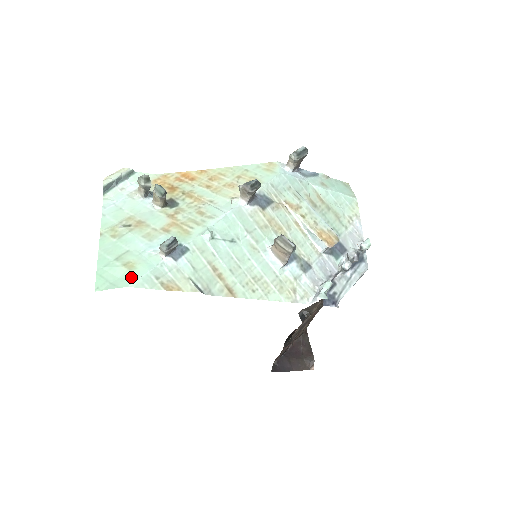
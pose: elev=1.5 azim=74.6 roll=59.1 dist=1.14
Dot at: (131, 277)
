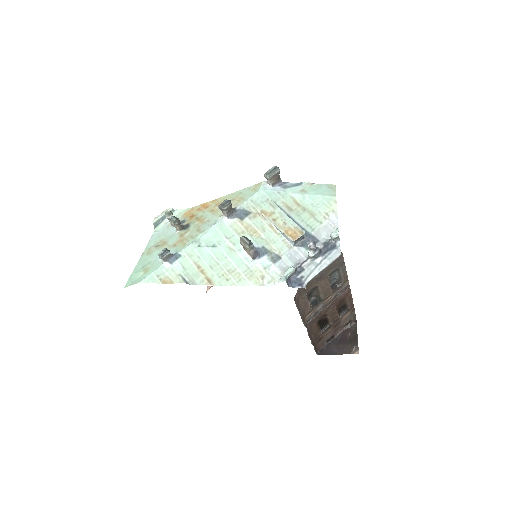
Dot at: (143, 277)
